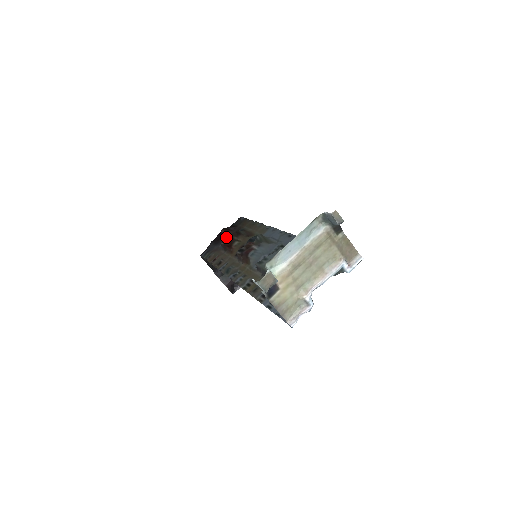
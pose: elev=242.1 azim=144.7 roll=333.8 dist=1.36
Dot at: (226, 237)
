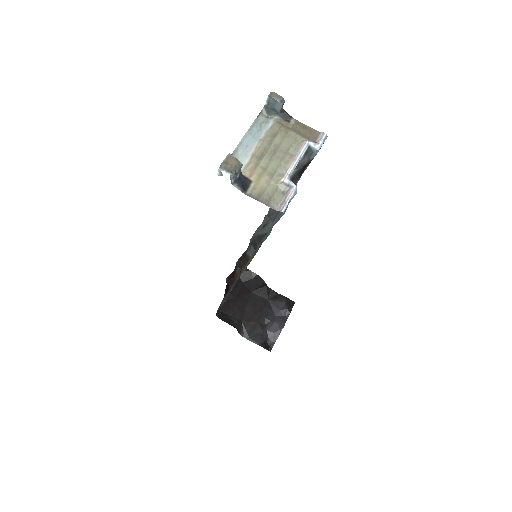
Dot at: occluded
